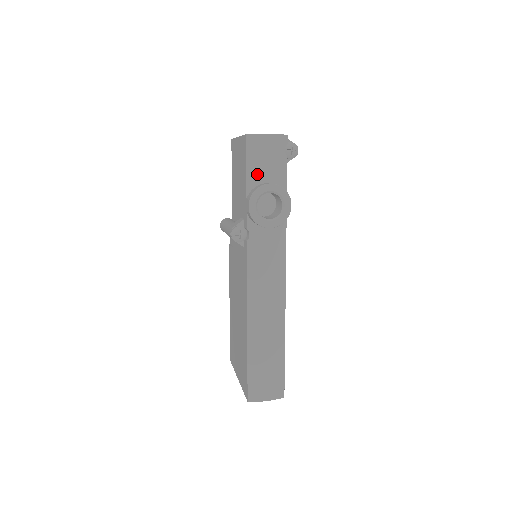
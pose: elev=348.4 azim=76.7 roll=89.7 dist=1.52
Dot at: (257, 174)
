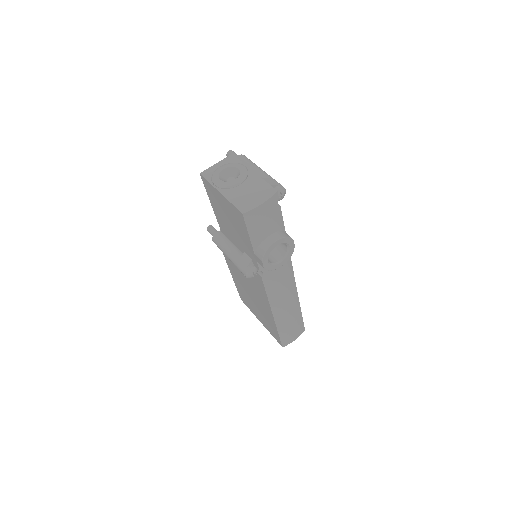
Dot at: (259, 235)
